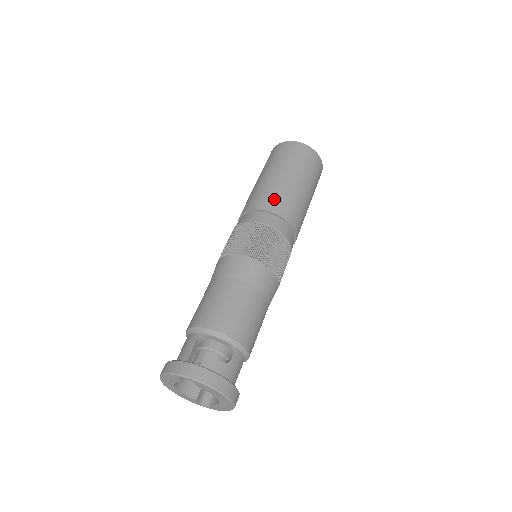
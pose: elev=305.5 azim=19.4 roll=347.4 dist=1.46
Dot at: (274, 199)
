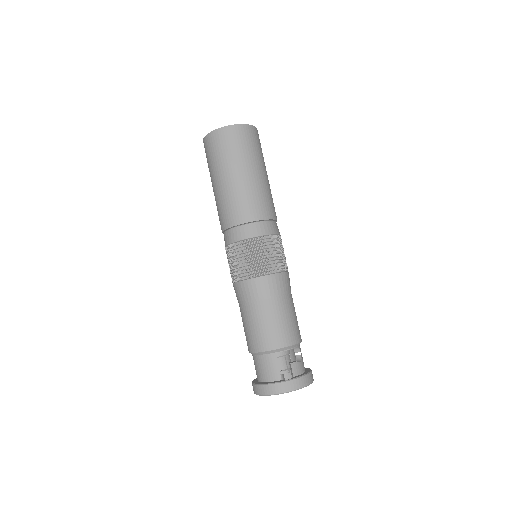
Dot at: (259, 205)
